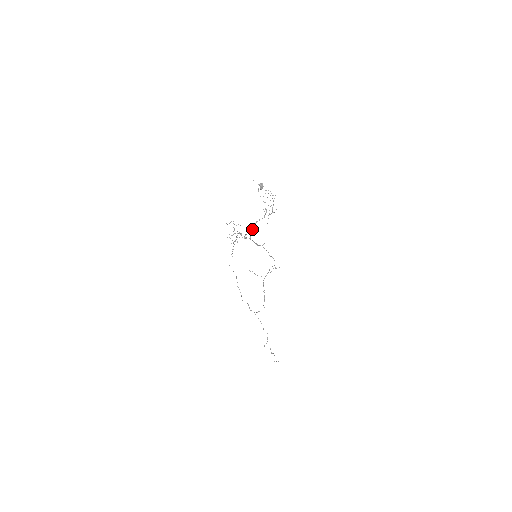
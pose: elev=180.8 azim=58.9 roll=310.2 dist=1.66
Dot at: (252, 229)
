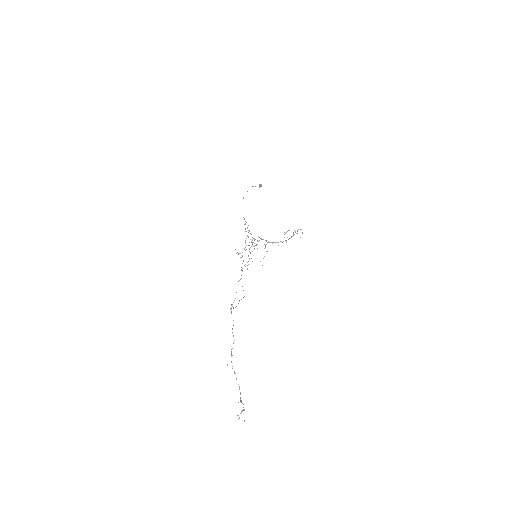
Dot at: (263, 239)
